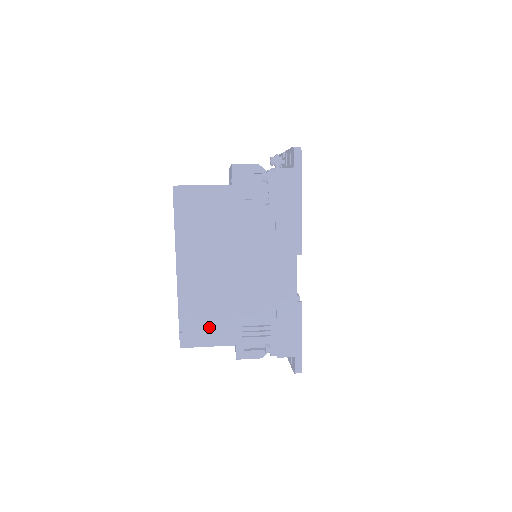
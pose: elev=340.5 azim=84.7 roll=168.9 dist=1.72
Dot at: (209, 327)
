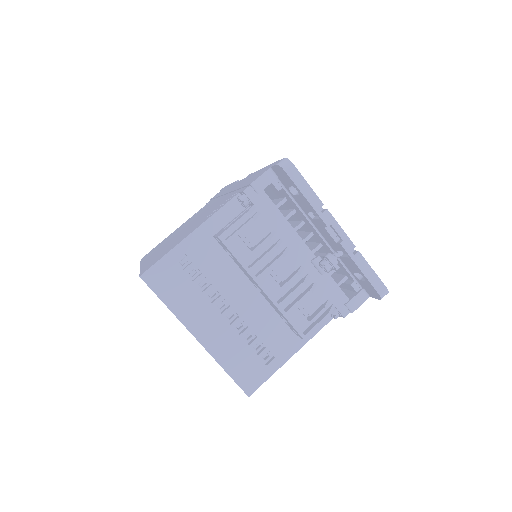
Dot at: occluded
